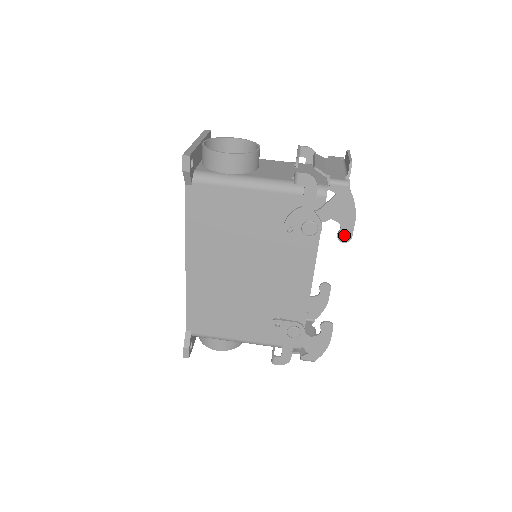
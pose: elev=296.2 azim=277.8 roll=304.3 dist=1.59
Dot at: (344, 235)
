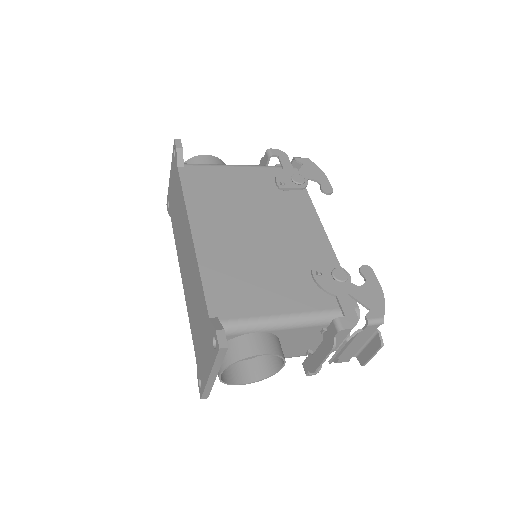
Dot at: (326, 188)
